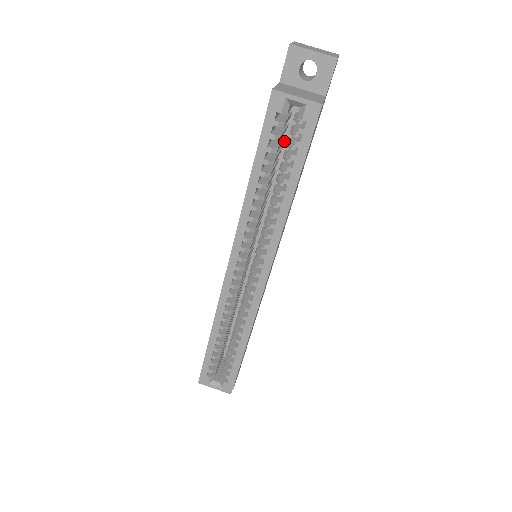
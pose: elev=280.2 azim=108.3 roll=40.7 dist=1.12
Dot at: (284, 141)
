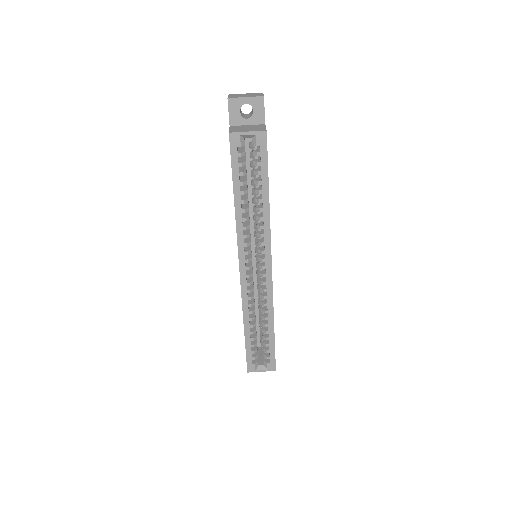
Dot at: (246, 165)
